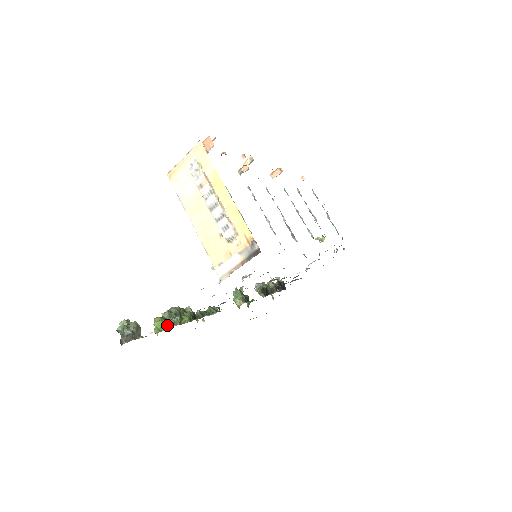
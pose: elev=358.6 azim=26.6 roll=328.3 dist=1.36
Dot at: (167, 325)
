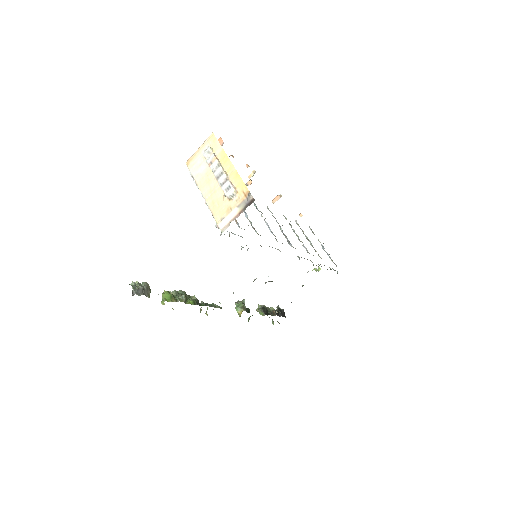
Dot at: (173, 298)
